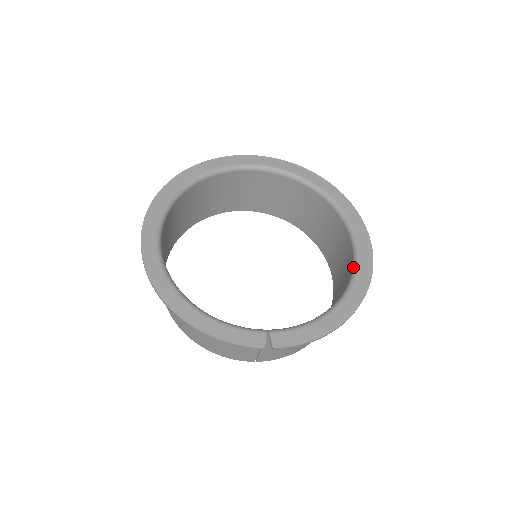
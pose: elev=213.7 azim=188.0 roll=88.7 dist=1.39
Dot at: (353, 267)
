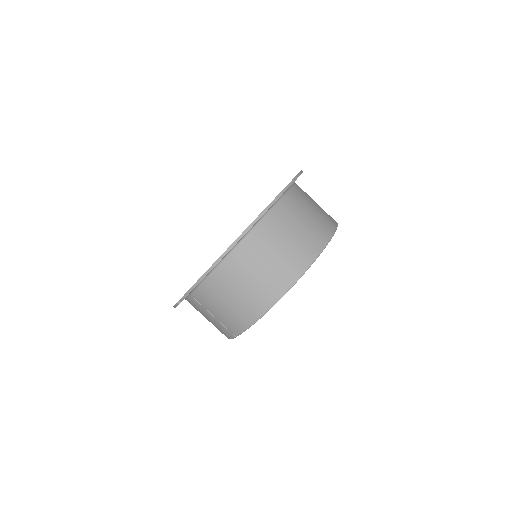
Dot at: (255, 223)
